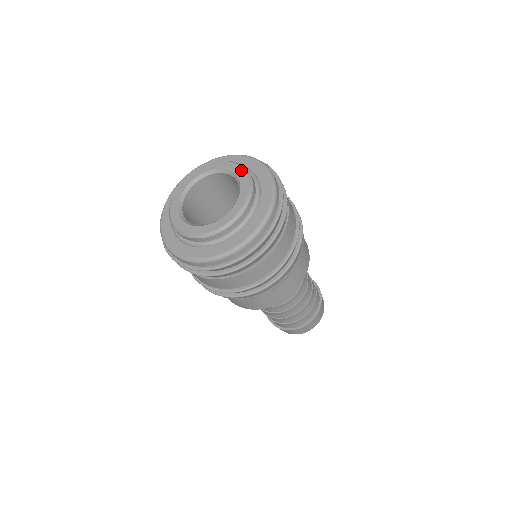
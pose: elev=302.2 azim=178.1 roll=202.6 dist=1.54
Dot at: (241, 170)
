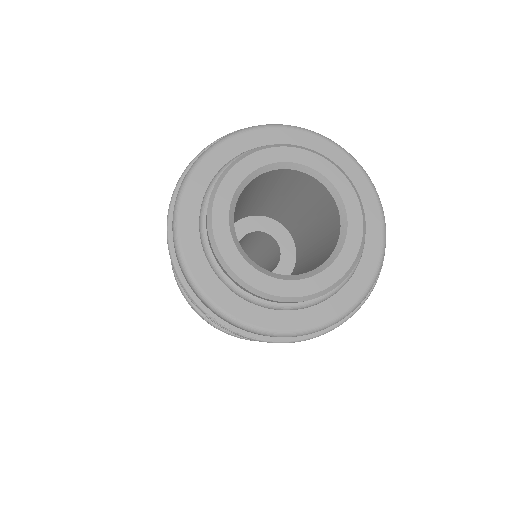
Dot at: (345, 182)
